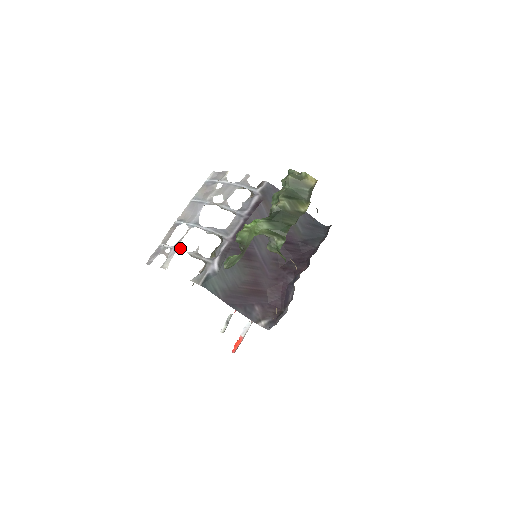
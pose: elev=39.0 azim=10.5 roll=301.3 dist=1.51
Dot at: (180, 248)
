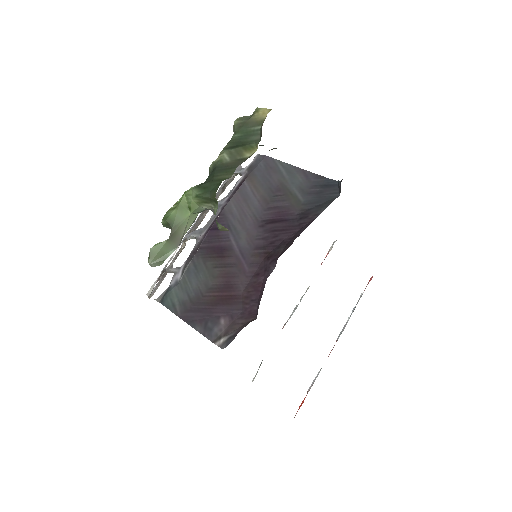
Dot at: (165, 267)
